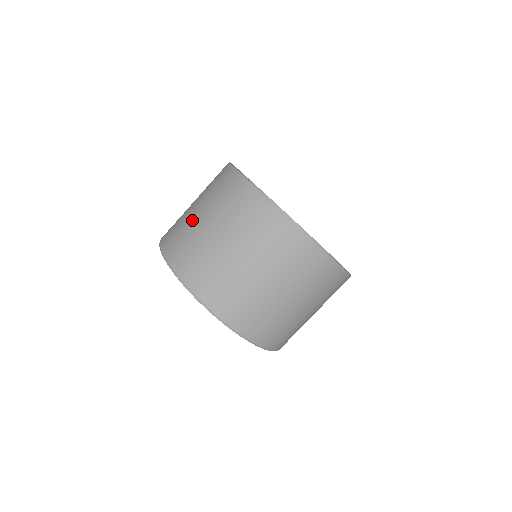
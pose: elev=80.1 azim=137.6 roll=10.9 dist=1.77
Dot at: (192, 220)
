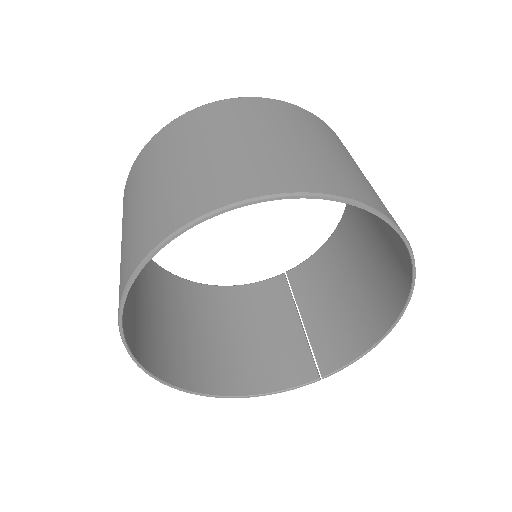
Dot at: (245, 148)
